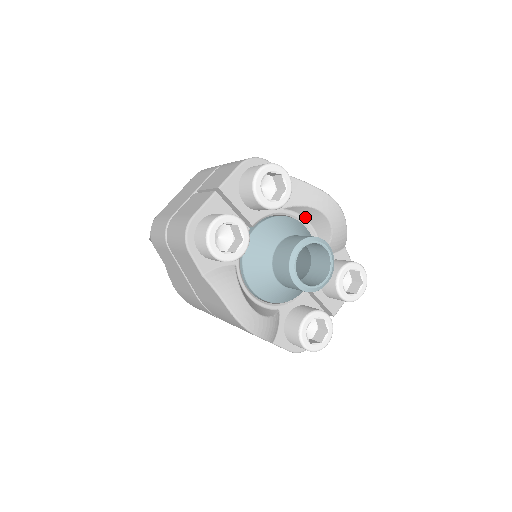
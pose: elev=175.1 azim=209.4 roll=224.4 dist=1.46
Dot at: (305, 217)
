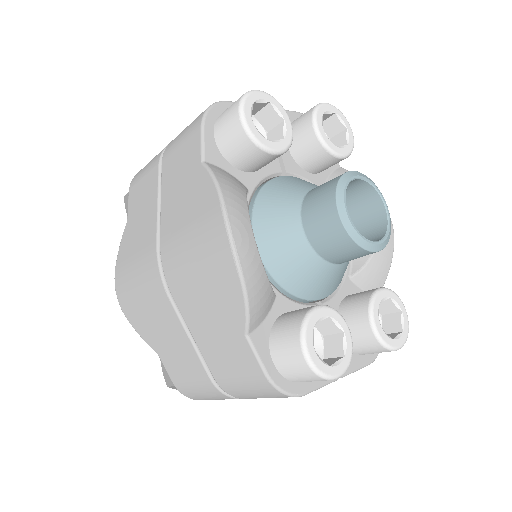
Dot at: occluded
